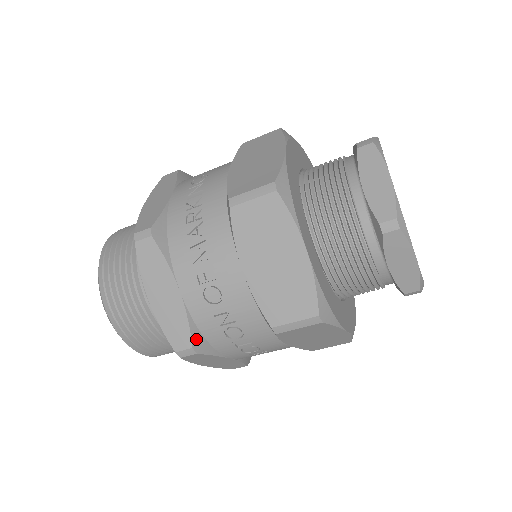
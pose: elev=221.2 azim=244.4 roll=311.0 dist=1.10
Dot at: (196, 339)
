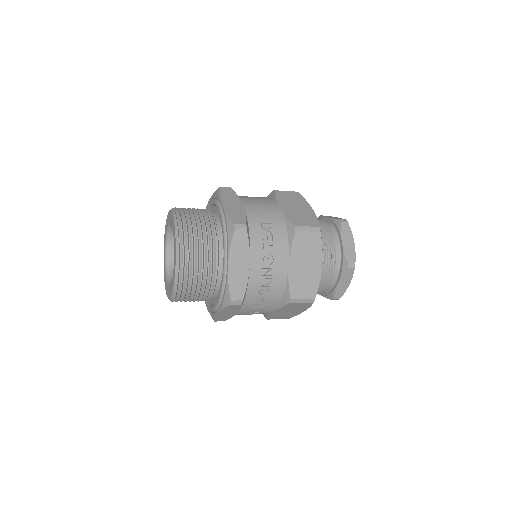
Dot at: occluded
